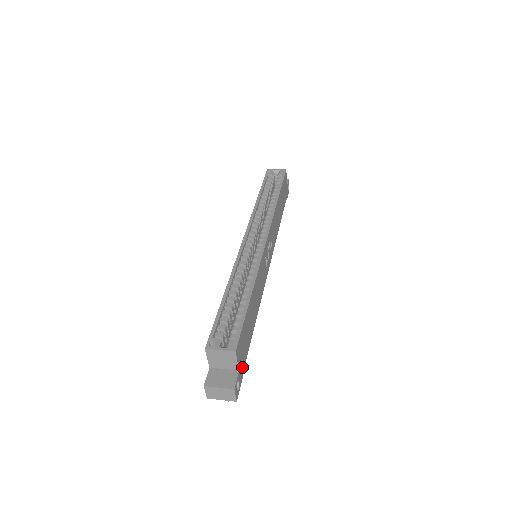
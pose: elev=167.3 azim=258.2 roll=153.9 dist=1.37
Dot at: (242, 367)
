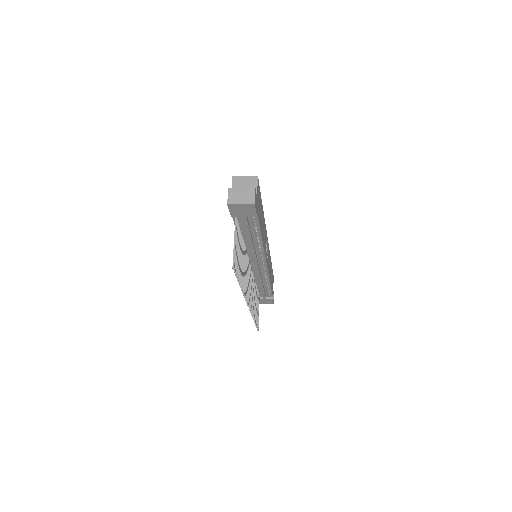
Dot at: (257, 209)
